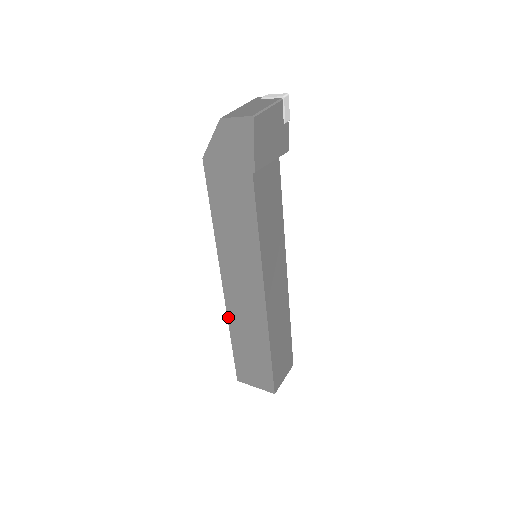
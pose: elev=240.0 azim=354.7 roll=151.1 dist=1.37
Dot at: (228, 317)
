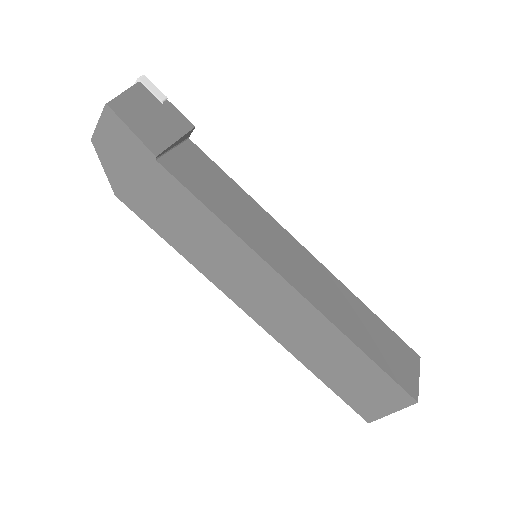
Dot at: (286, 348)
